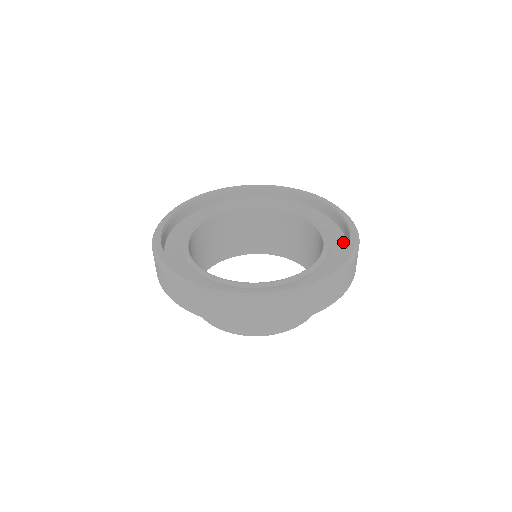
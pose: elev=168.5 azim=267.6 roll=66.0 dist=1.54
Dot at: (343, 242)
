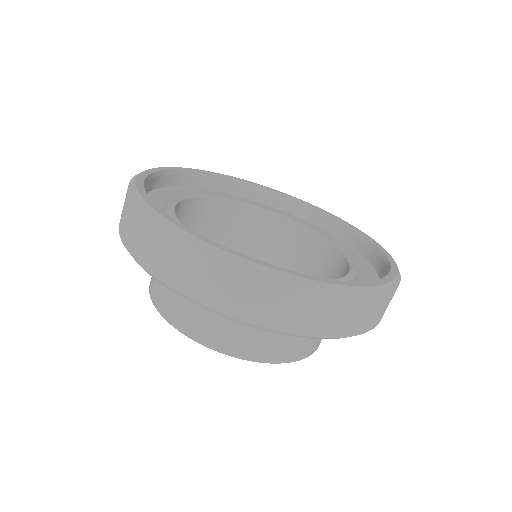
Dot at: (366, 262)
